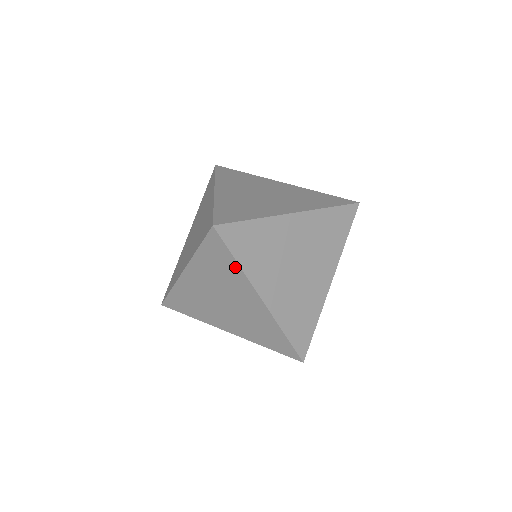
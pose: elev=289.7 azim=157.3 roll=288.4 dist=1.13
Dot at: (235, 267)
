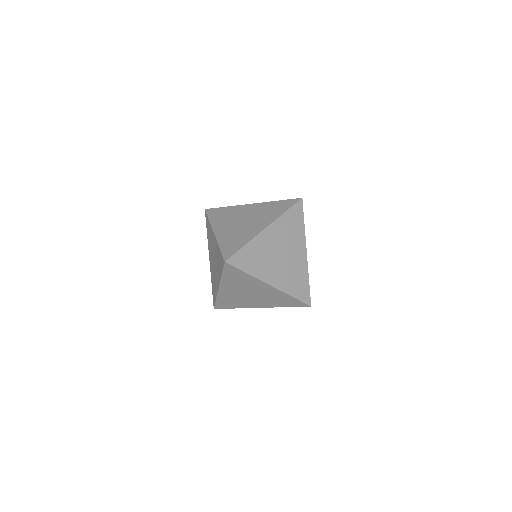
Dot at: (247, 276)
